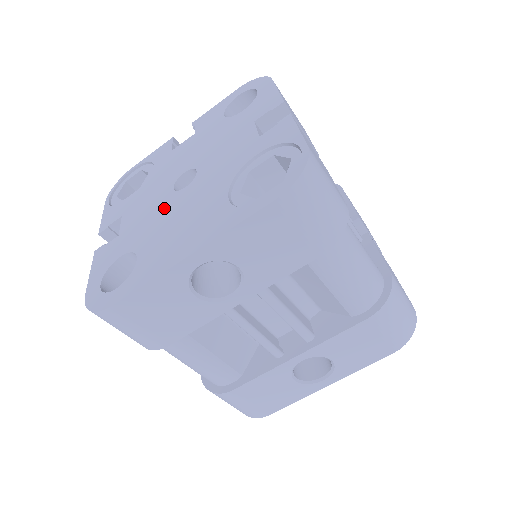
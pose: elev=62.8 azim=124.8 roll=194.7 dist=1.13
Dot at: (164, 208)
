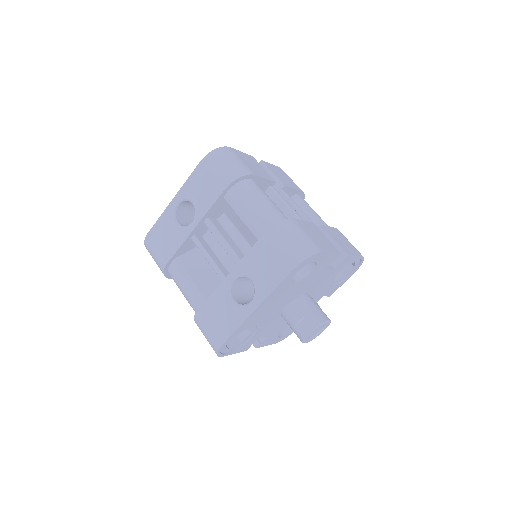
Dot at: occluded
